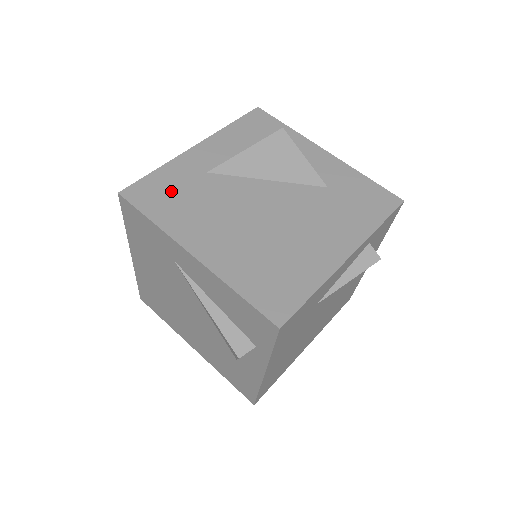
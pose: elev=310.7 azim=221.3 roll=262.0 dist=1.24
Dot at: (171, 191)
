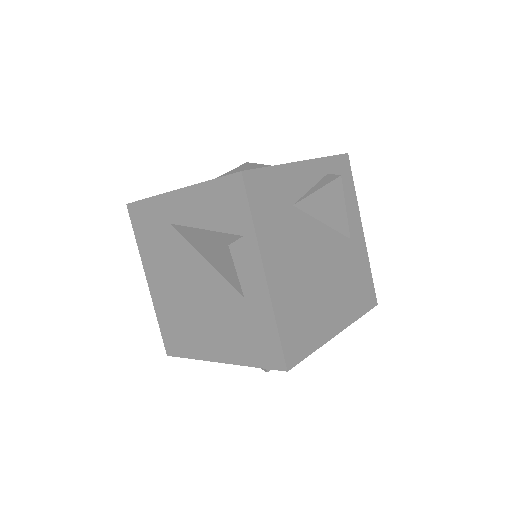
Dot at: occluded
